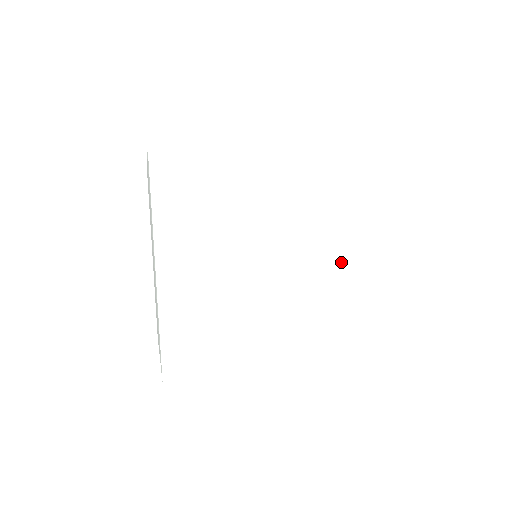
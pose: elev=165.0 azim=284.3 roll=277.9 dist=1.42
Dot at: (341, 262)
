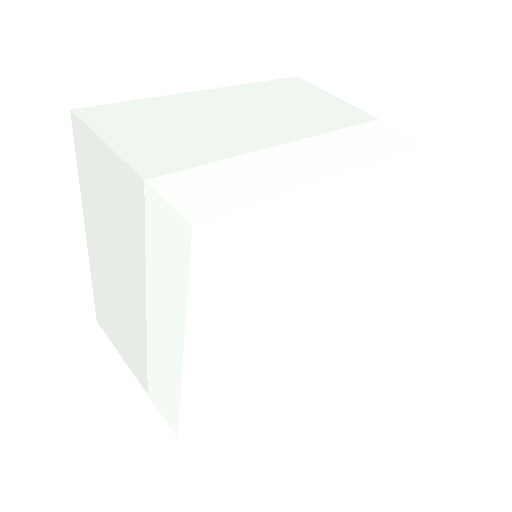
Dot at: (357, 266)
